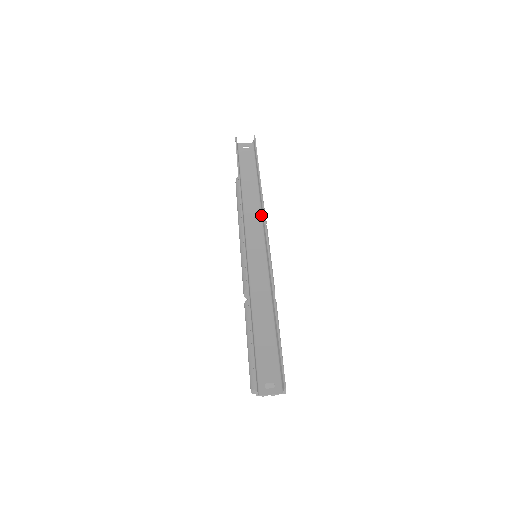
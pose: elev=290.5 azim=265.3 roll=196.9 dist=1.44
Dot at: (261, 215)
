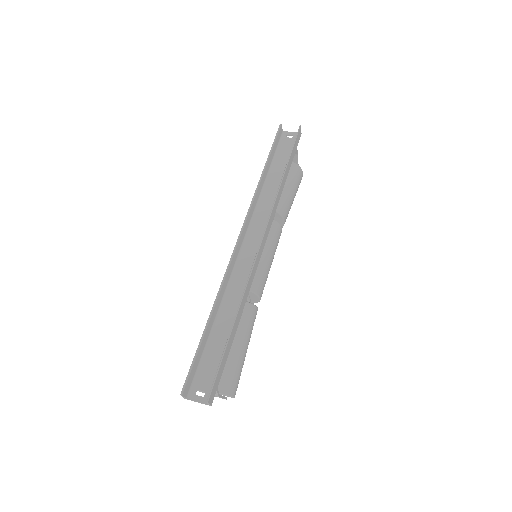
Dot at: occluded
